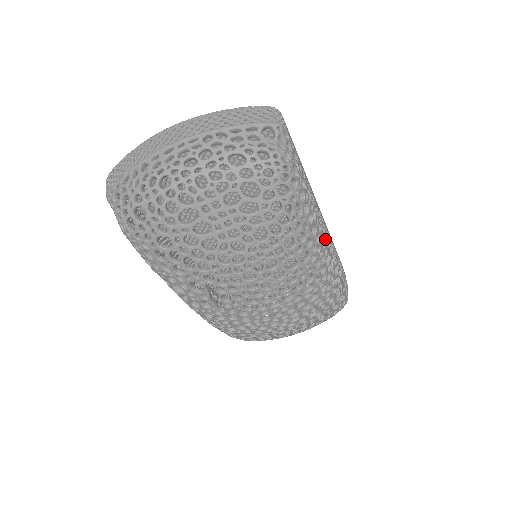
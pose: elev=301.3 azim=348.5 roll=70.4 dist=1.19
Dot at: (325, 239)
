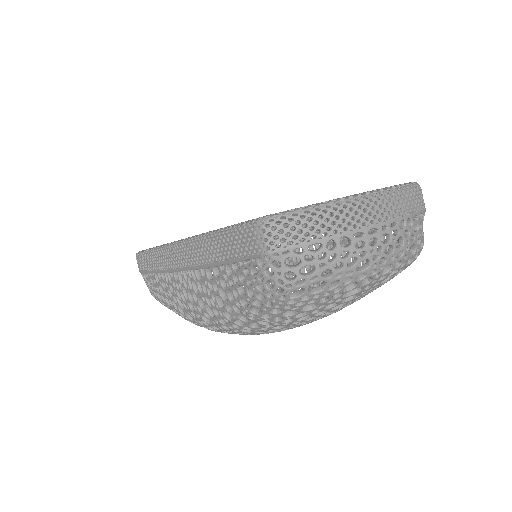
Dot at: occluded
